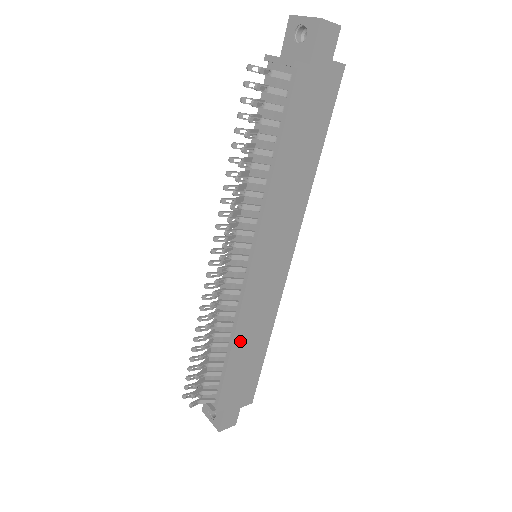
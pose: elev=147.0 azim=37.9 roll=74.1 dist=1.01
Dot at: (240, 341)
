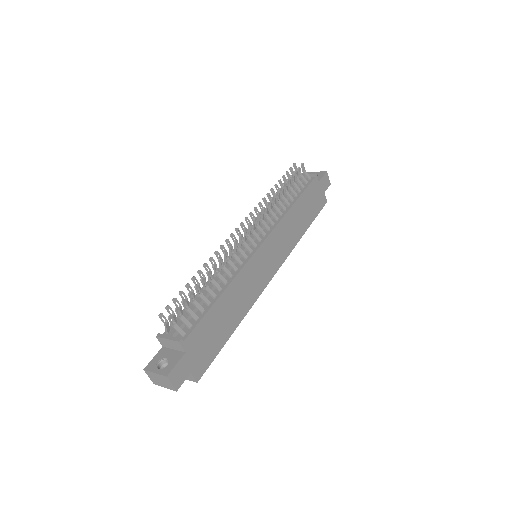
Dot at: (229, 294)
